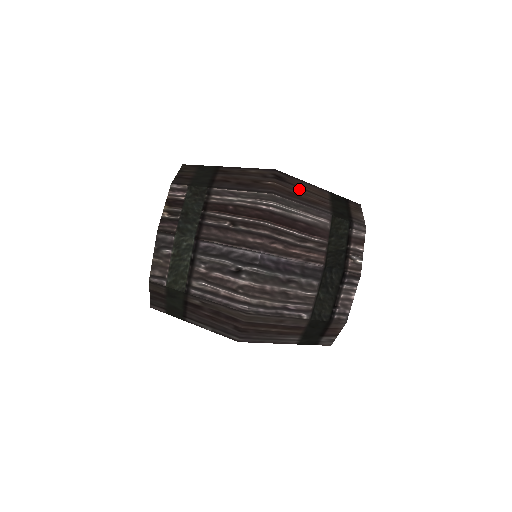
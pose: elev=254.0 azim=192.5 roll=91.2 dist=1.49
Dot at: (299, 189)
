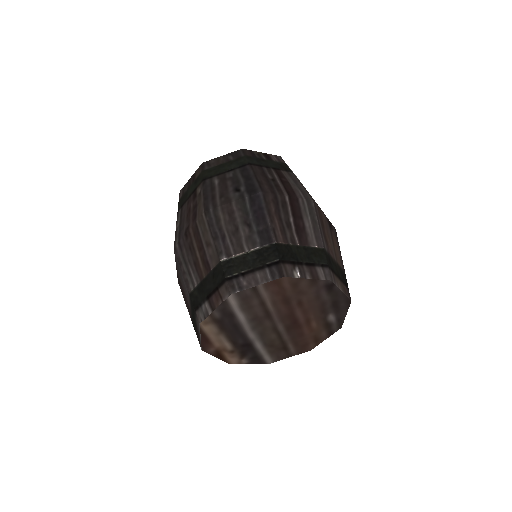
Dot at: (330, 235)
